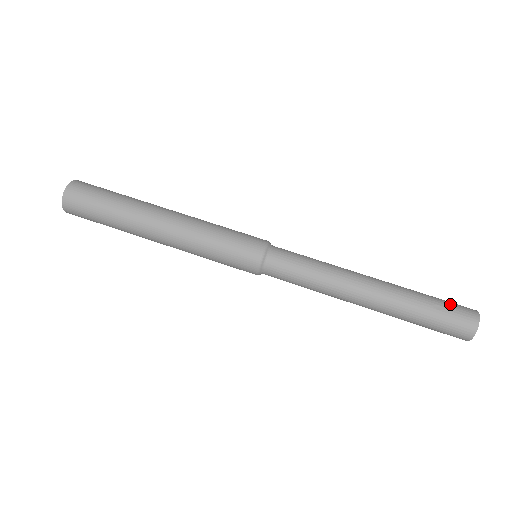
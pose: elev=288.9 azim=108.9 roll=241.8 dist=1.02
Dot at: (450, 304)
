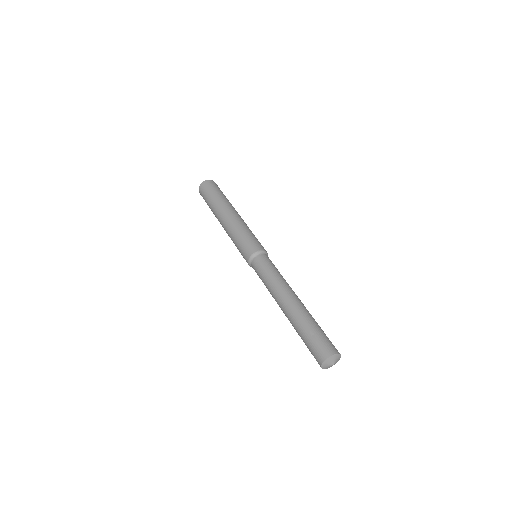
Dot at: (323, 338)
